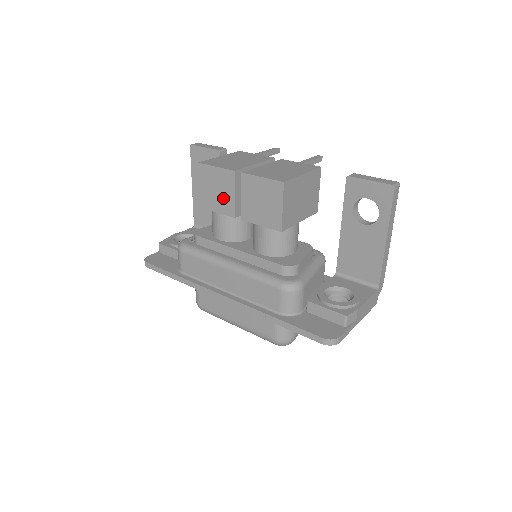
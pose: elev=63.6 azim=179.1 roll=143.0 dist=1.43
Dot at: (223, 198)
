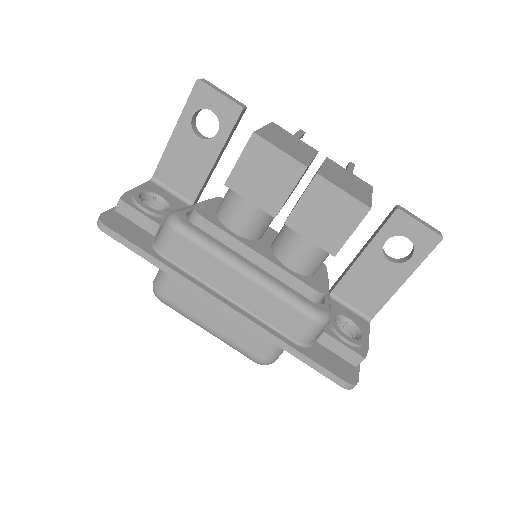
Dot at: (270, 189)
